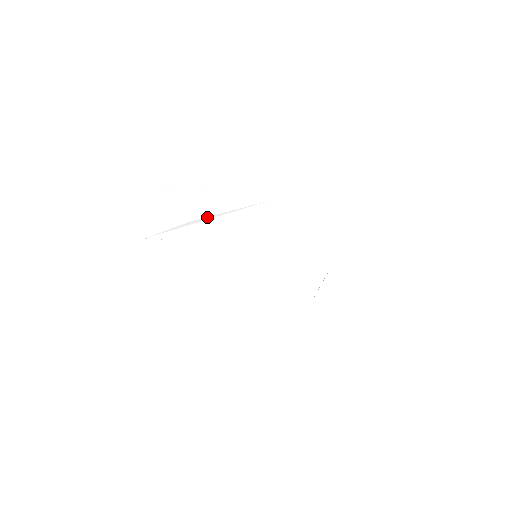
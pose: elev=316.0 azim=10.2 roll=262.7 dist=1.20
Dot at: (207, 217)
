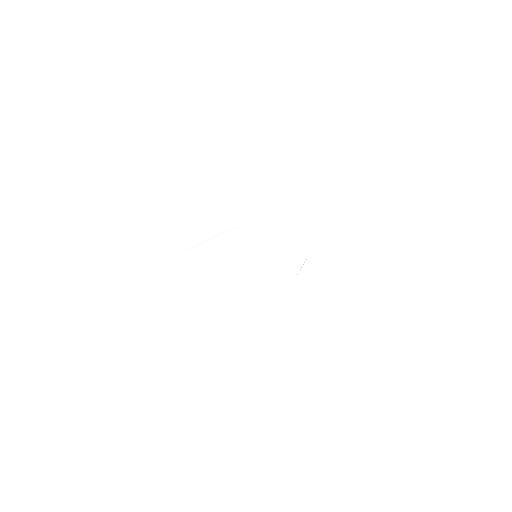
Dot at: (220, 233)
